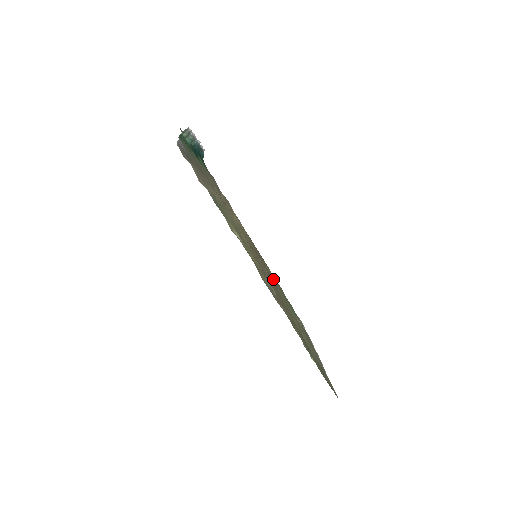
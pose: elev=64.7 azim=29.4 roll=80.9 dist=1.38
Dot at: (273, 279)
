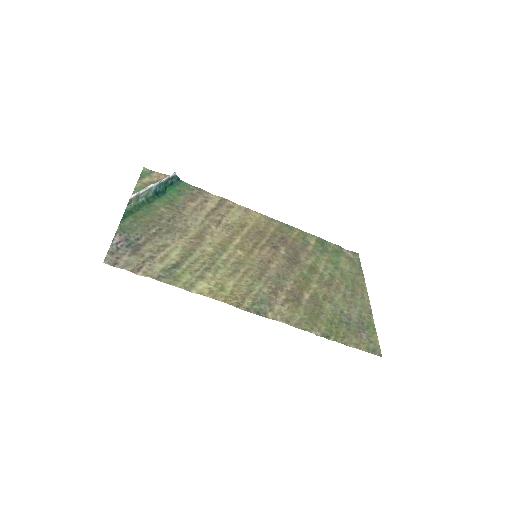
Dot at: (300, 243)
